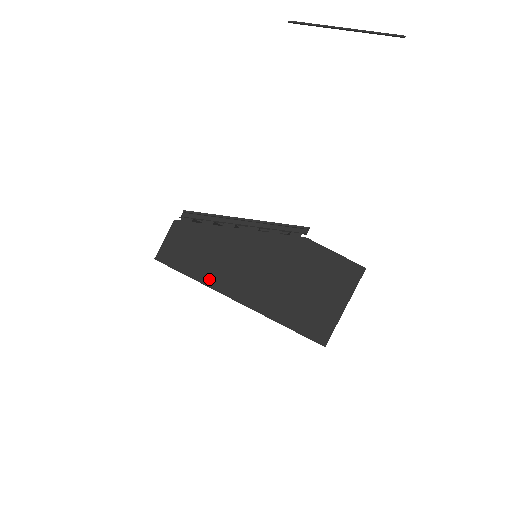
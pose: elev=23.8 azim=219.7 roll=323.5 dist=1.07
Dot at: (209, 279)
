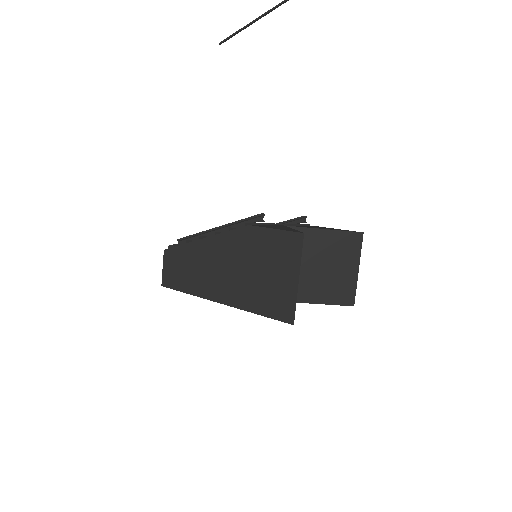
Dot at: (195, 290)
